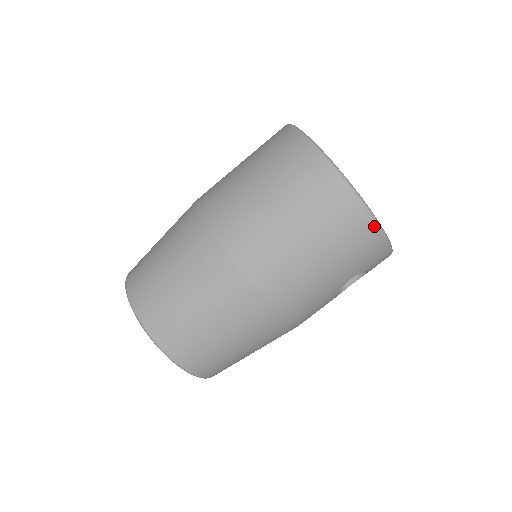
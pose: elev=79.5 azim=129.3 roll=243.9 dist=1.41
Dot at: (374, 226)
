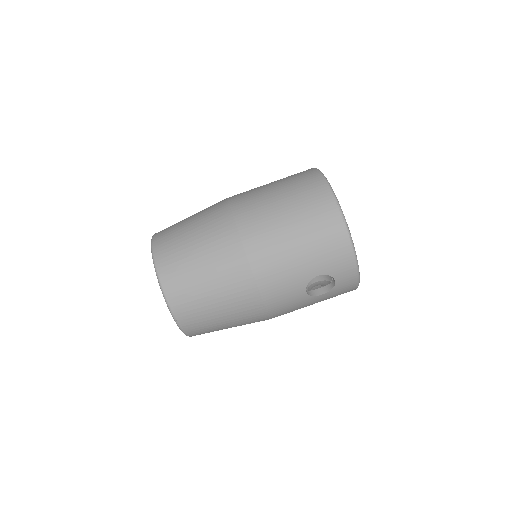
Dot at: (345, 231)
